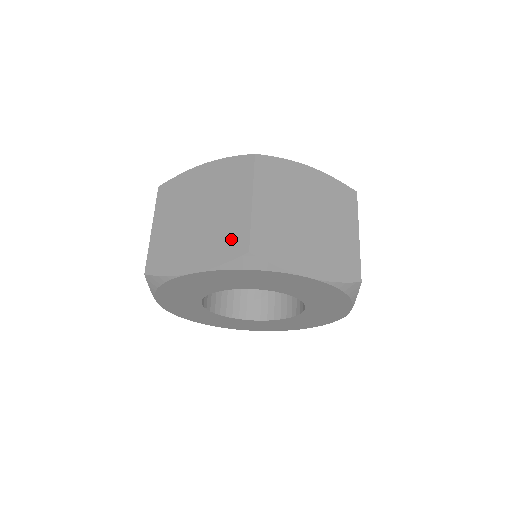
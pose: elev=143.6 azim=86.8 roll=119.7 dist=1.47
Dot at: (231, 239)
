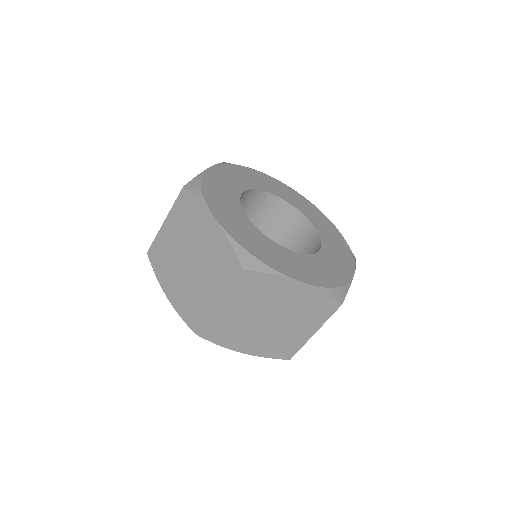
Dot at: (194, 311)
